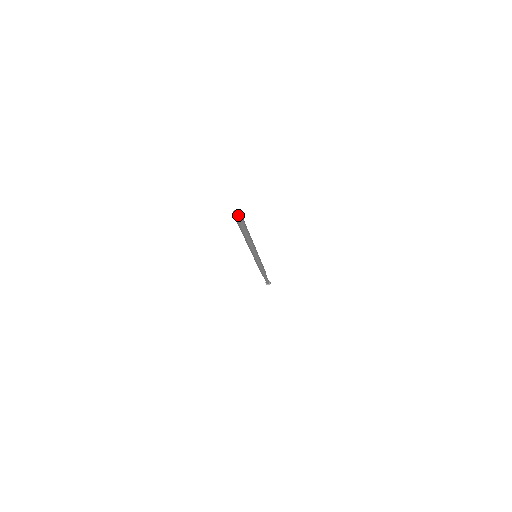
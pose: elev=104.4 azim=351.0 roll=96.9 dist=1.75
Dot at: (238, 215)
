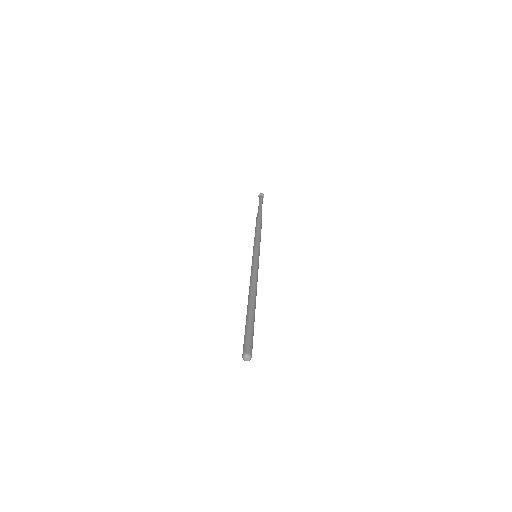
Dot at: occluded
